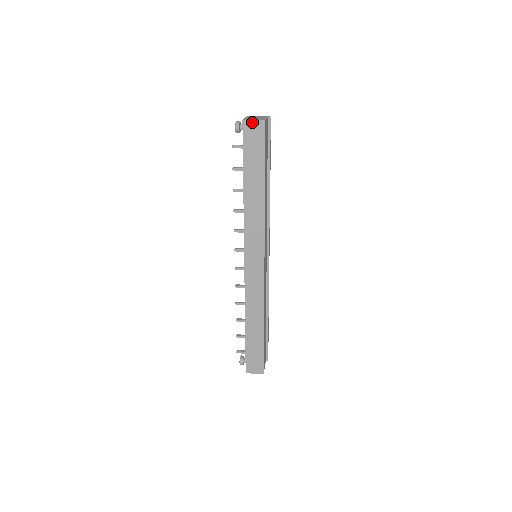
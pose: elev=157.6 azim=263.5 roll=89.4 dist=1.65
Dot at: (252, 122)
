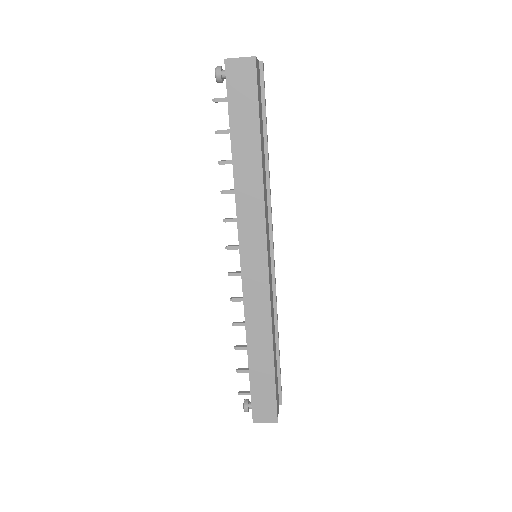
Dot at: (237, 61)
